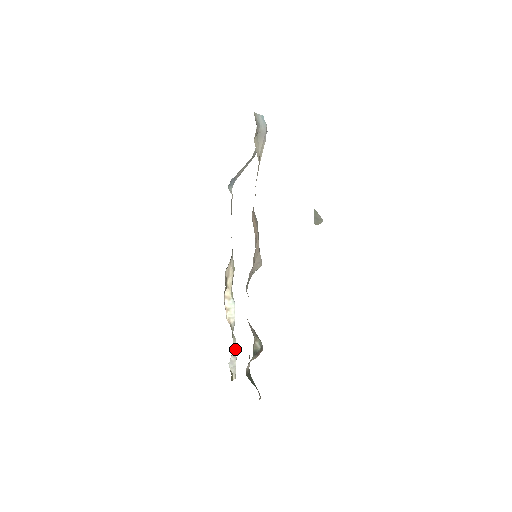
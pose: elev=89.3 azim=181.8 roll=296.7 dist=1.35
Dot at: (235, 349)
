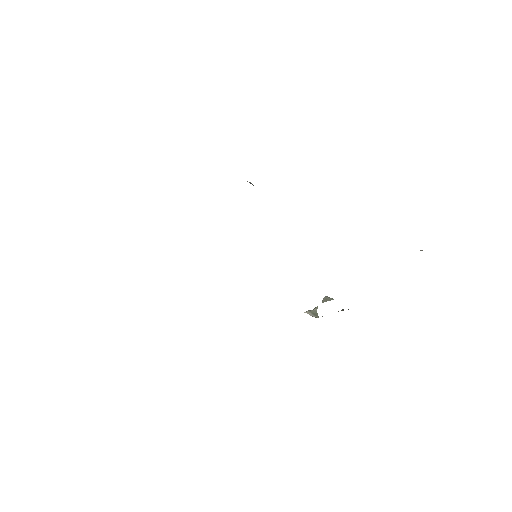
Dot at: occluded
